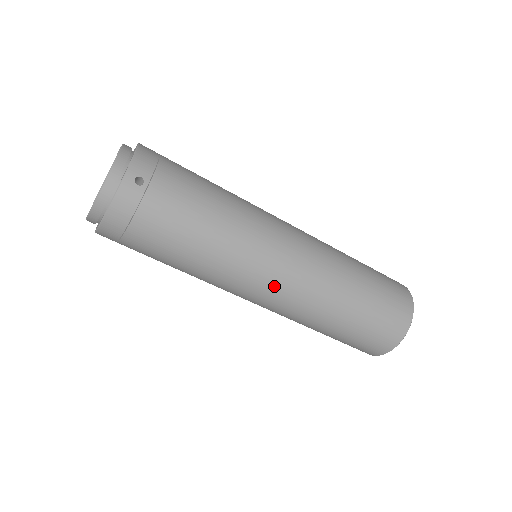
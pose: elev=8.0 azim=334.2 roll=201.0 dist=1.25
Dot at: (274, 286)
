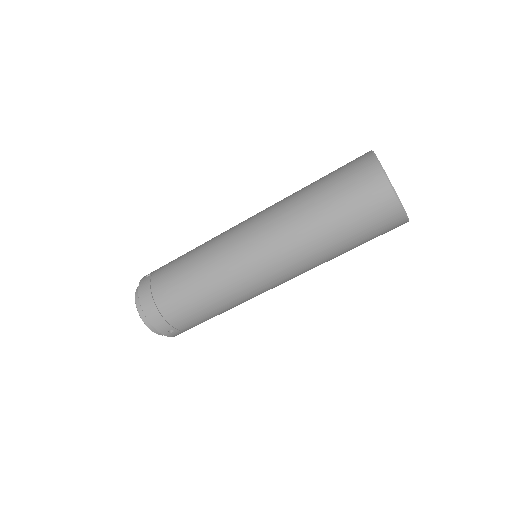
Dot at: occluded
